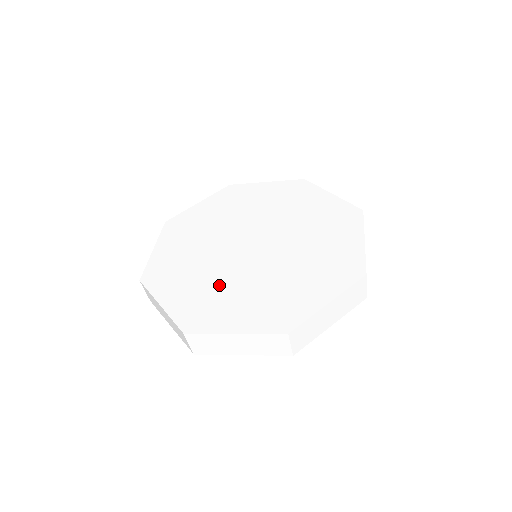
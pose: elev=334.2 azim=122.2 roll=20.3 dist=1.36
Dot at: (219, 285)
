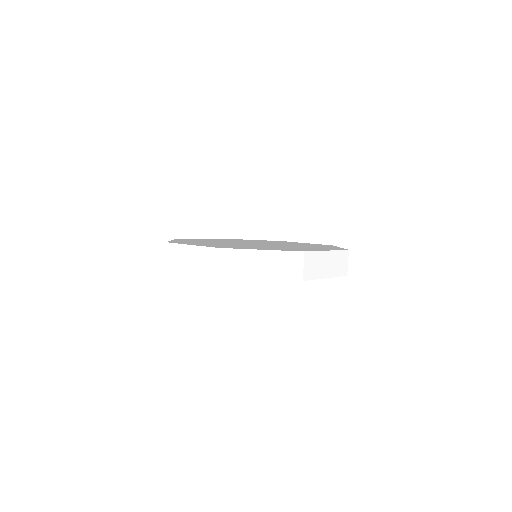
Dot at: (238, 245)
